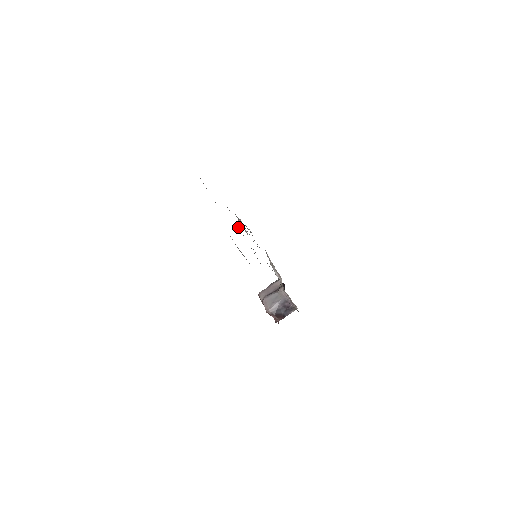
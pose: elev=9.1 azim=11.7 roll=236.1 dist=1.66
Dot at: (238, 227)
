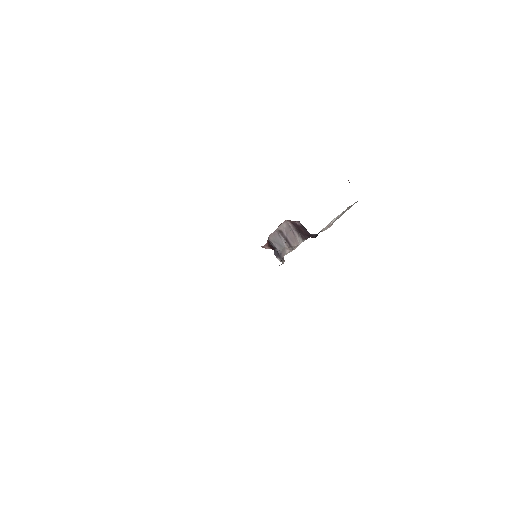
Dot at: occluded
